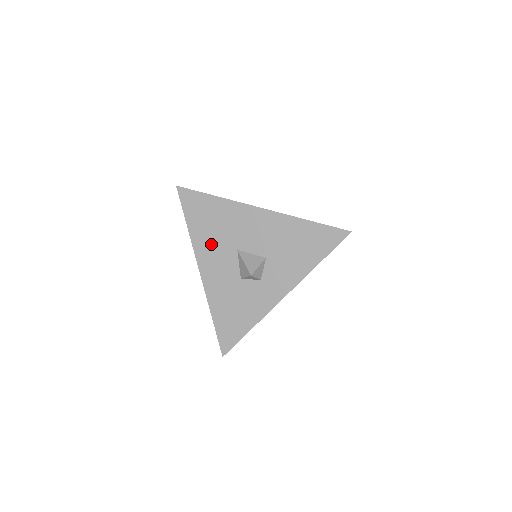
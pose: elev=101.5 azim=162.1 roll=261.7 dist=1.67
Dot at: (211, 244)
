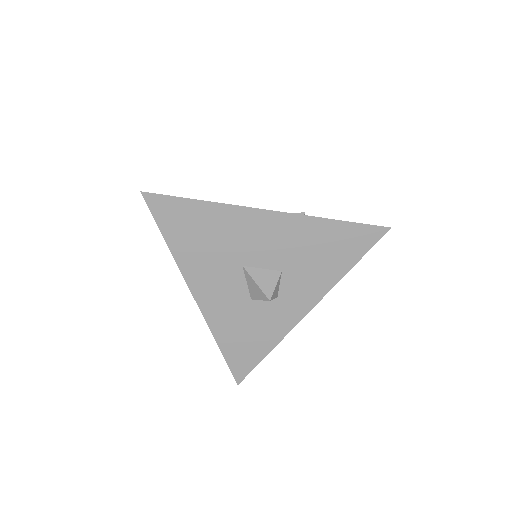
Dot at: (205, 263)
